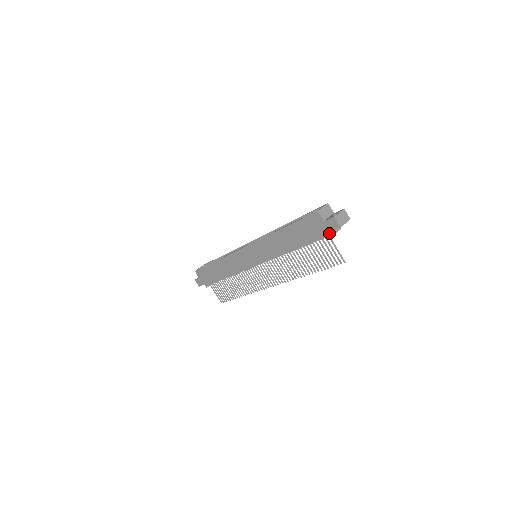
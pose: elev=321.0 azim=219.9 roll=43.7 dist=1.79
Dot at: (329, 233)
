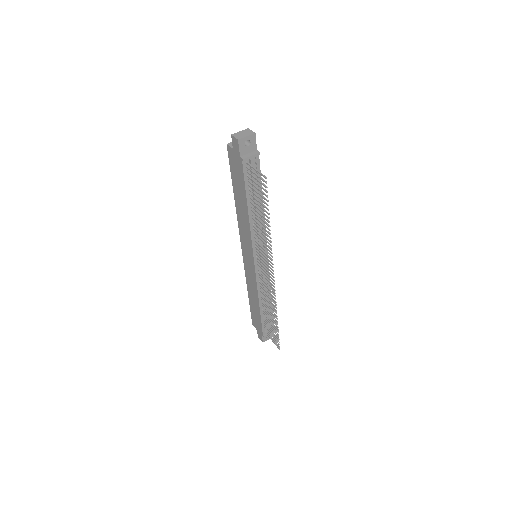
Dot at: (241, 157)
